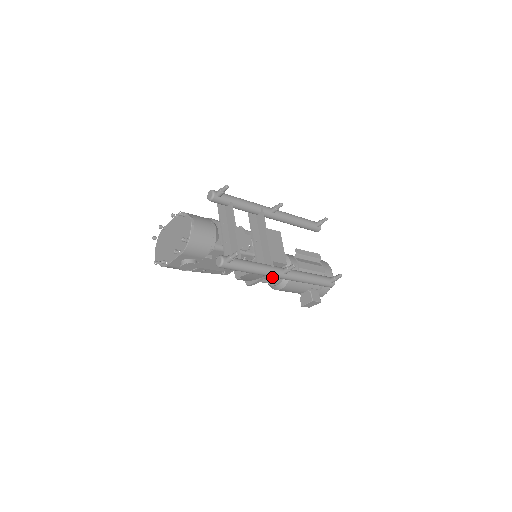
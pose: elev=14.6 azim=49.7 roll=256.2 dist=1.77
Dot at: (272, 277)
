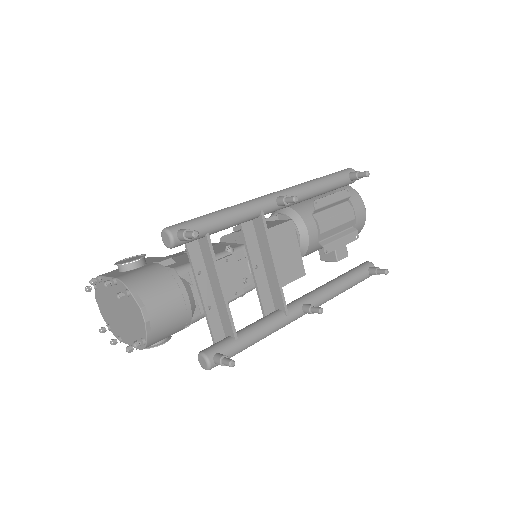
Dot at: occluded
